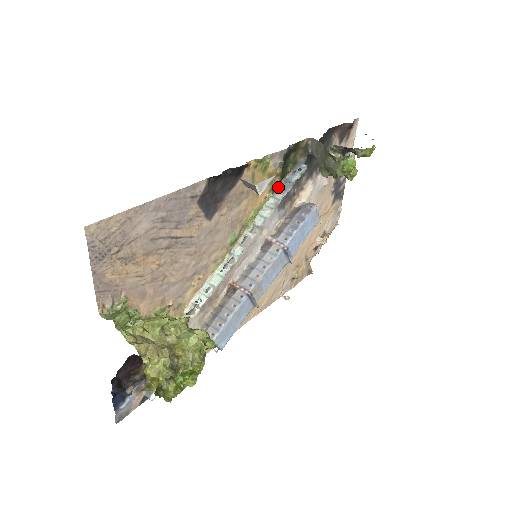
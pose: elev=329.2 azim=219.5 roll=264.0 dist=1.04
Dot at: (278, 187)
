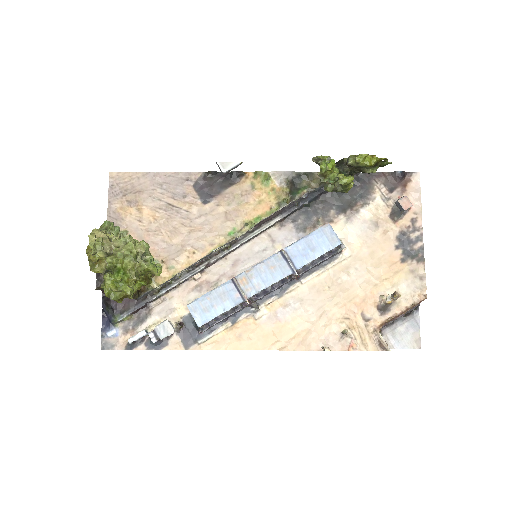
Dot at: (288, 205)
